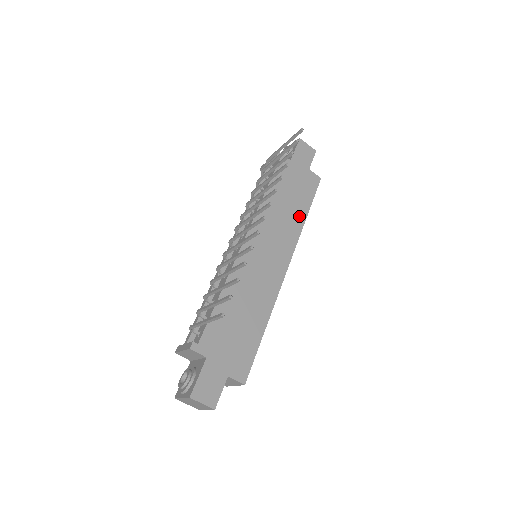
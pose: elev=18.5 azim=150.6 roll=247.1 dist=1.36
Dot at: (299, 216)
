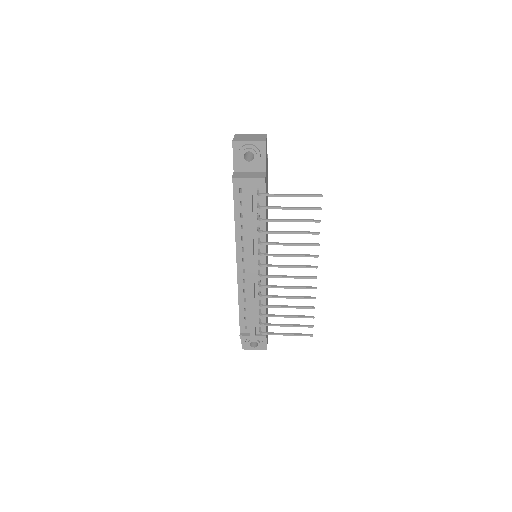
Dot at: occluded
